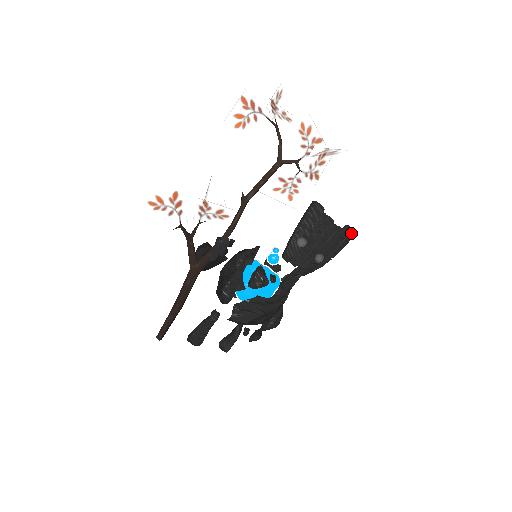
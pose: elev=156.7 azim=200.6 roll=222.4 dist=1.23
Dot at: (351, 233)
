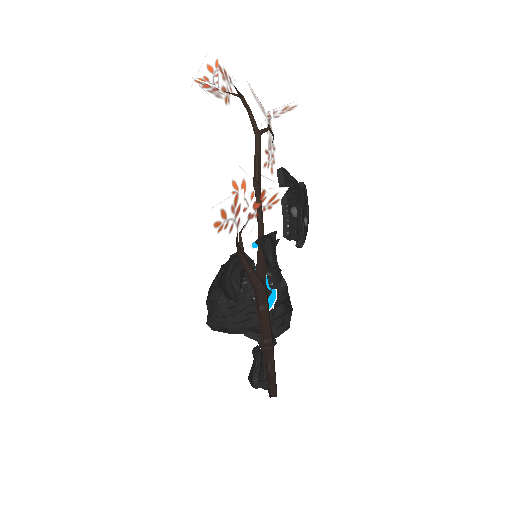
Dot at: (305, 188)
